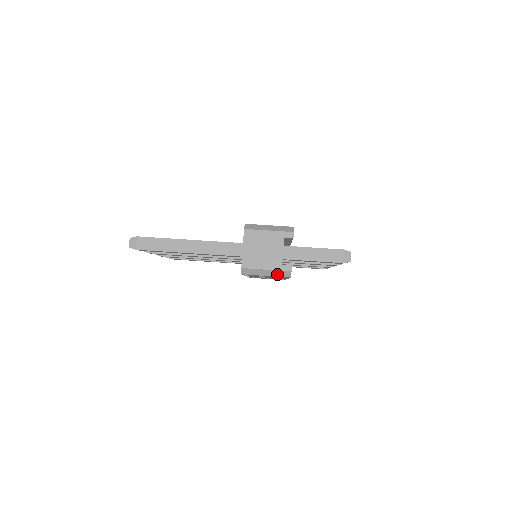
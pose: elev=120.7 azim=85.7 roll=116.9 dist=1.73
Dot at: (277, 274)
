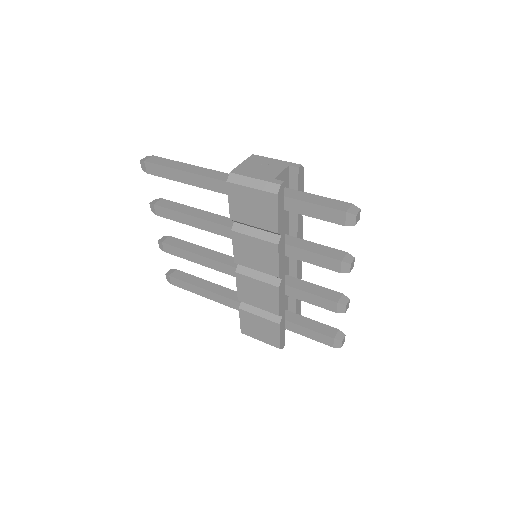
Dot at: (264, 187)
